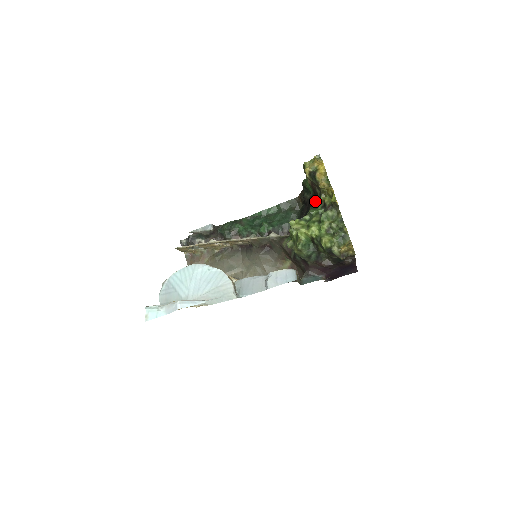
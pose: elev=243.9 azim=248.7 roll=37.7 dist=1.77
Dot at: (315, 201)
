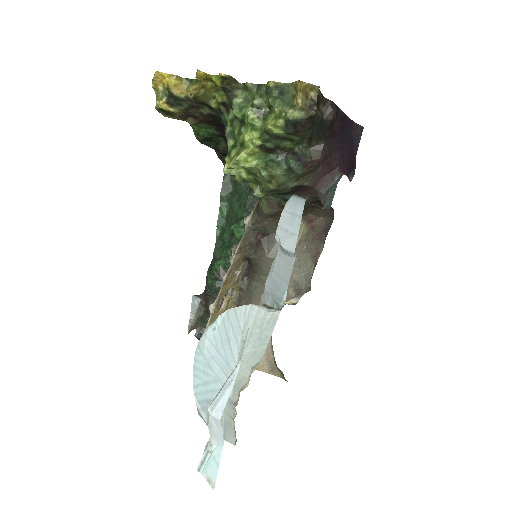
Dot at: occluded
